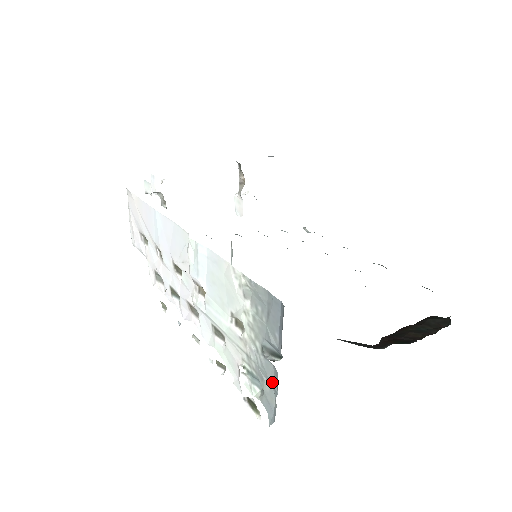
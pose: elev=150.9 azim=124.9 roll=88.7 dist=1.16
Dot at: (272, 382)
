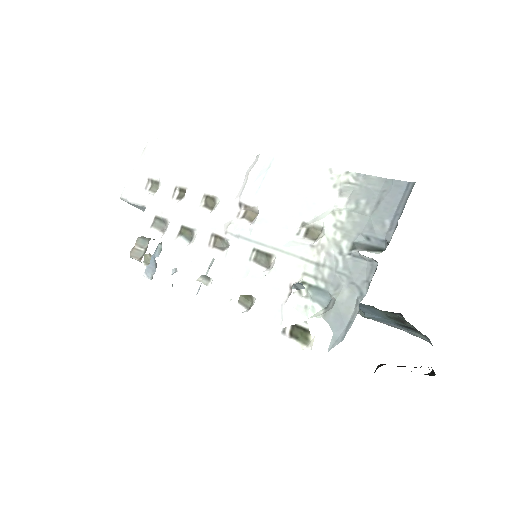
Dot at: (359, 282)
